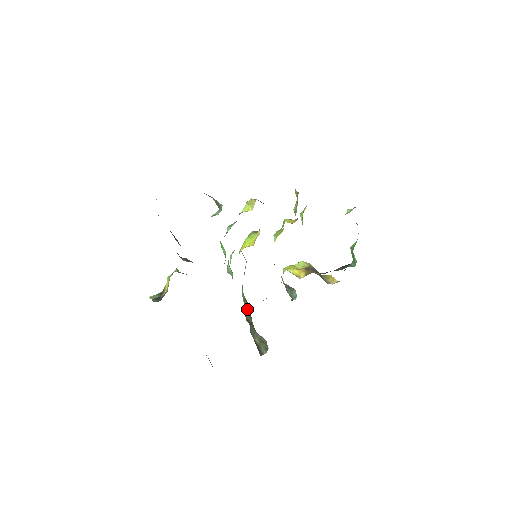
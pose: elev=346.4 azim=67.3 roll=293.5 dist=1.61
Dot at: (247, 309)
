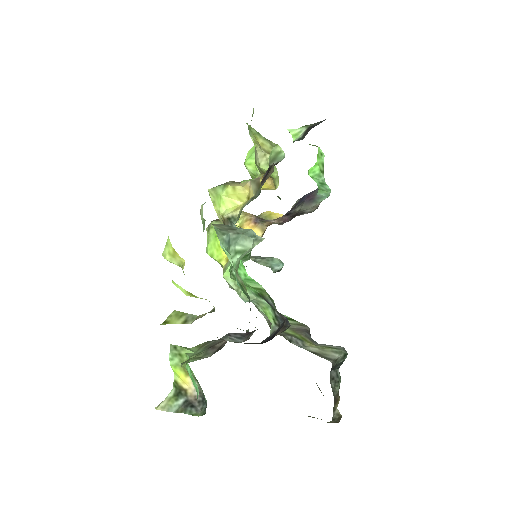
Dot at: (296, 328)
